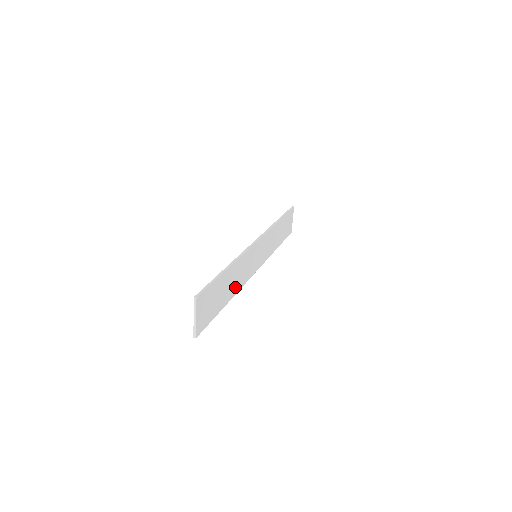
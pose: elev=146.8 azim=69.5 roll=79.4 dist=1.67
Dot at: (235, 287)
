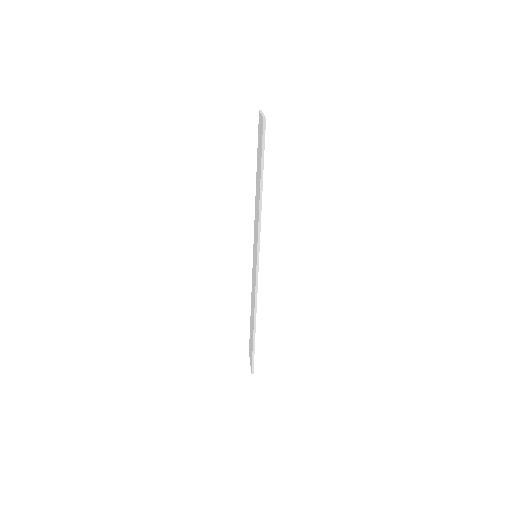
Dot at: occluded
